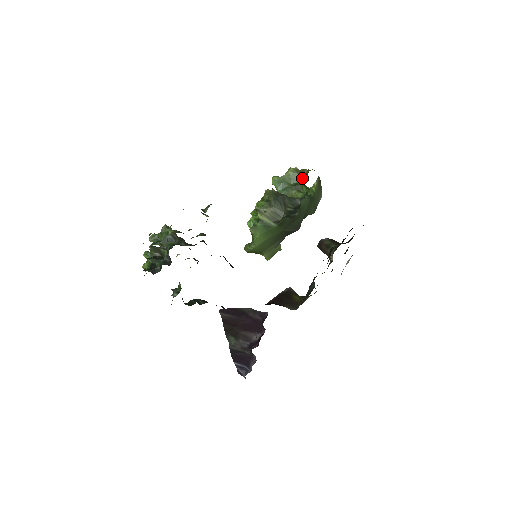
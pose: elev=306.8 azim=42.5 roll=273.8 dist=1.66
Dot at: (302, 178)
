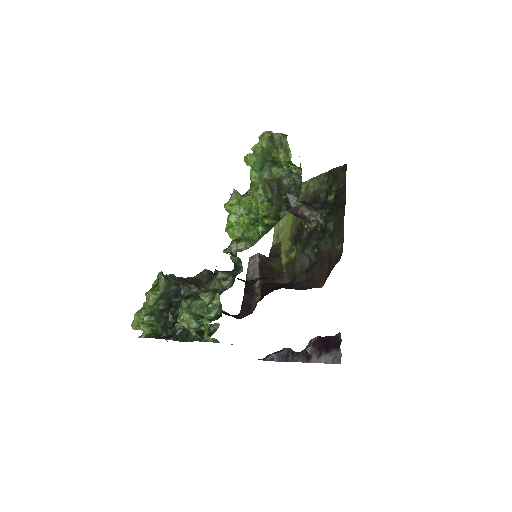
Dot at: (276, 148)
